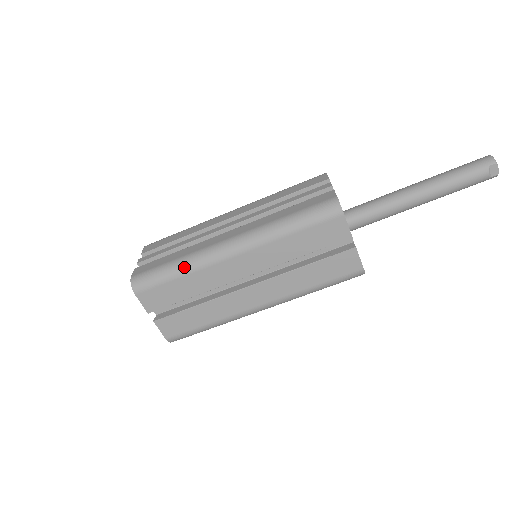
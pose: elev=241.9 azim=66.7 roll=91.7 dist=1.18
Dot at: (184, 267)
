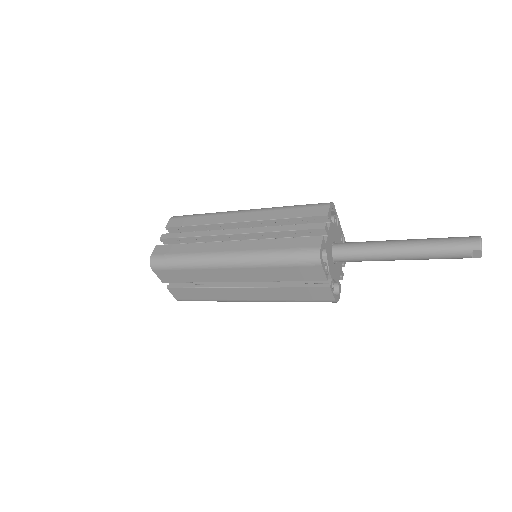
Dot at: (190, 263)
